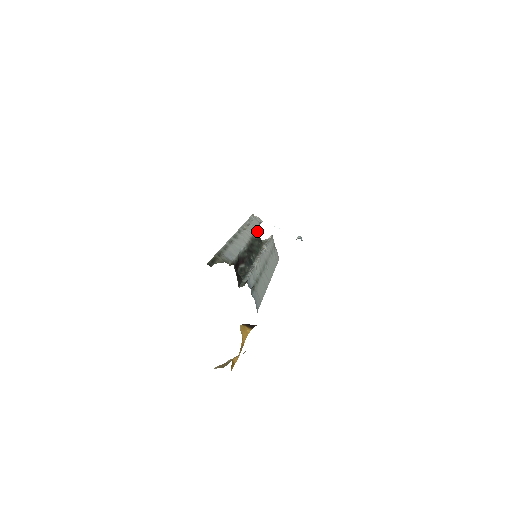
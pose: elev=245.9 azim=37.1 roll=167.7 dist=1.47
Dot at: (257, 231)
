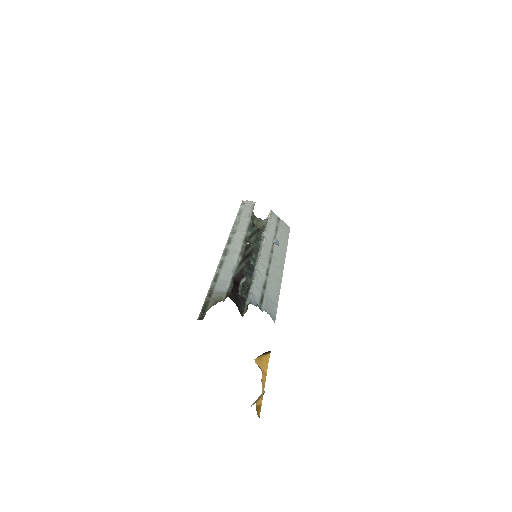
Dot at: (250, 222)
